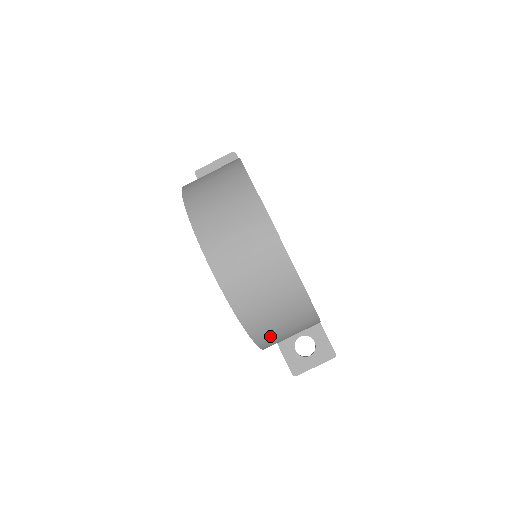
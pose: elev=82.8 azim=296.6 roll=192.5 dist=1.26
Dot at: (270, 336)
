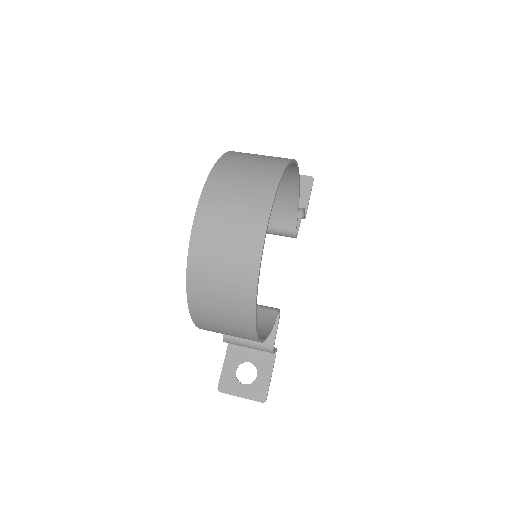
Dot at: (205, 312)
